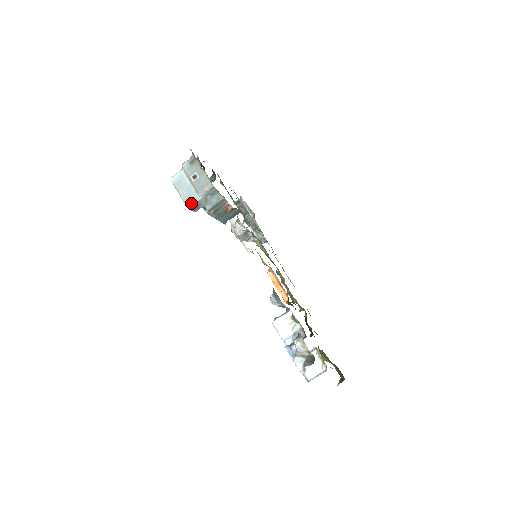
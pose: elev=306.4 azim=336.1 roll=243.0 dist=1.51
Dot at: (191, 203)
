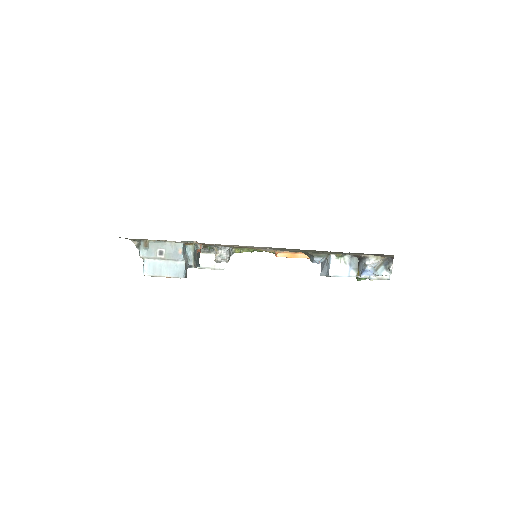
Dot at: (182, 272)
